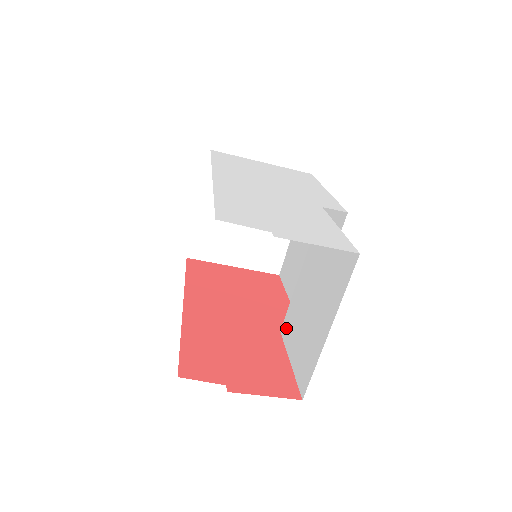
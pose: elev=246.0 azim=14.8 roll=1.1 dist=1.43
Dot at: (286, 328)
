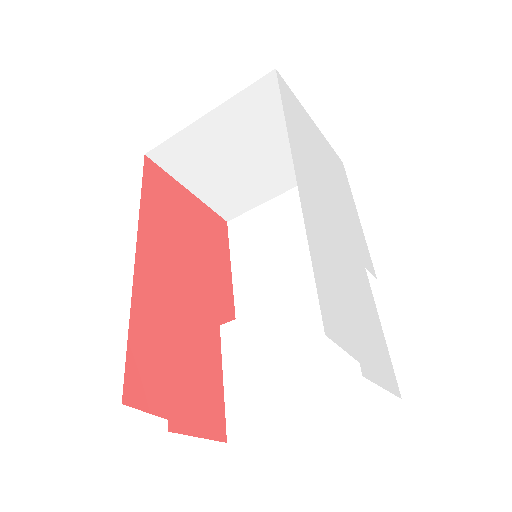
Dot at: (233, 334)
